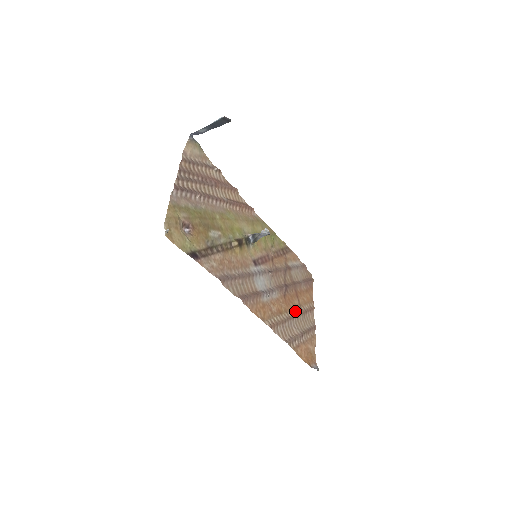
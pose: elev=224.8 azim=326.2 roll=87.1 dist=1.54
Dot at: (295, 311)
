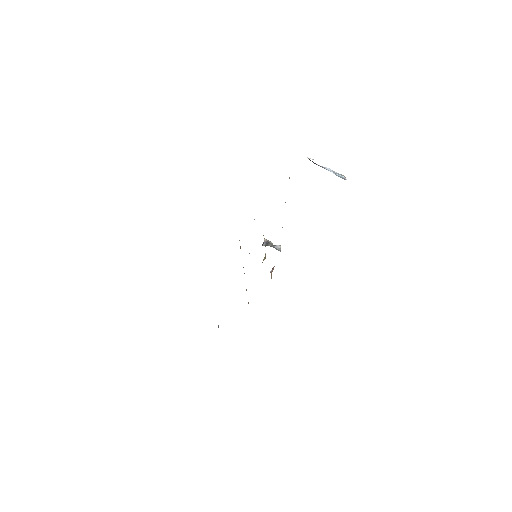
Dot at: occluded
